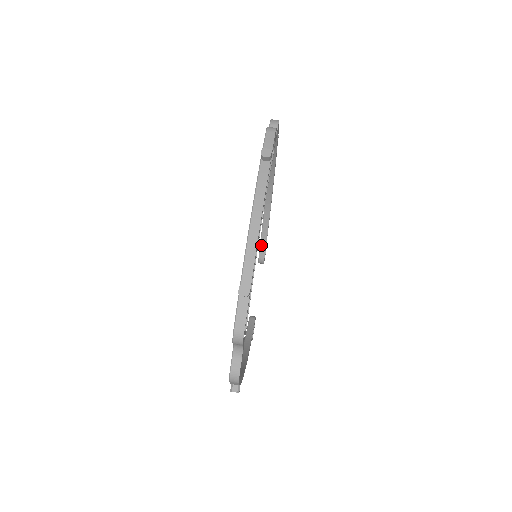
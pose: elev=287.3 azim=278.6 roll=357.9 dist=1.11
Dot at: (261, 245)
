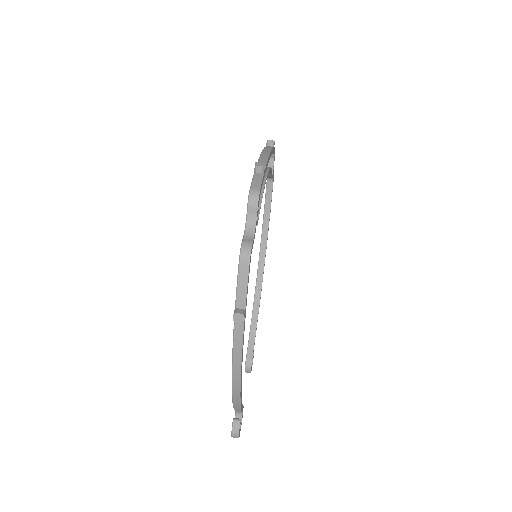
Dot at: (249, 342)
